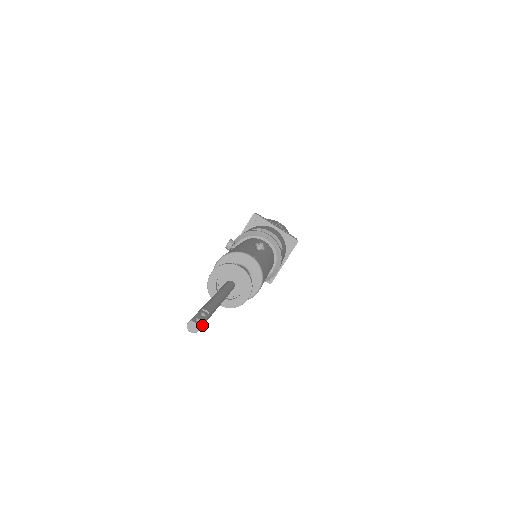
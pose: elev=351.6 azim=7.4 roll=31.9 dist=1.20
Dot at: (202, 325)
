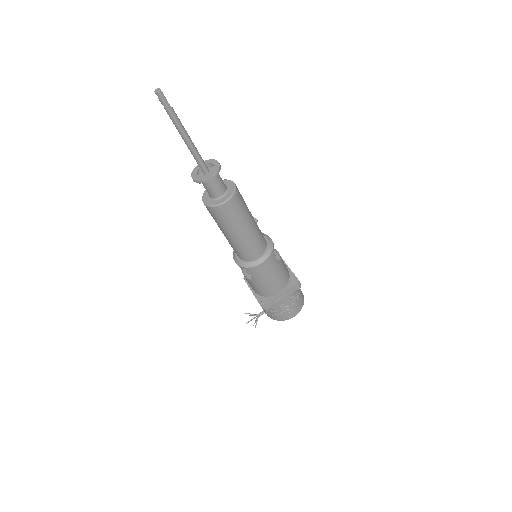
Dot at: (163, 96)
